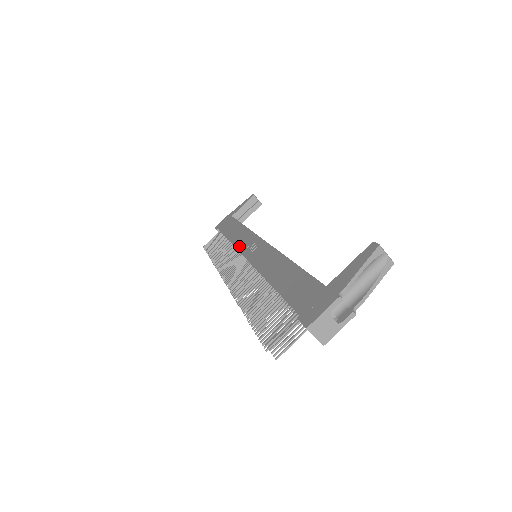
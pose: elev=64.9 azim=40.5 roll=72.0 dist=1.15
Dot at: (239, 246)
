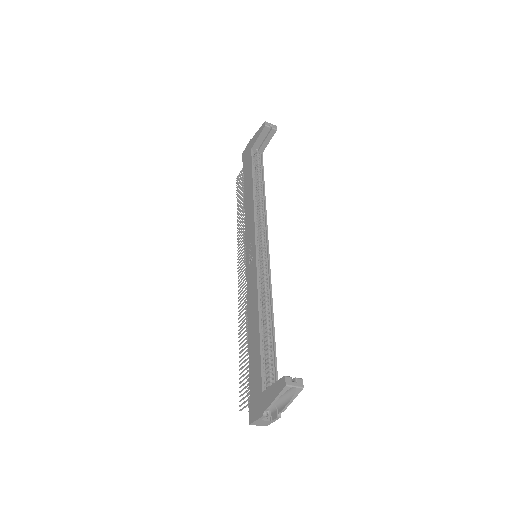
Dot at: (246, 233)
